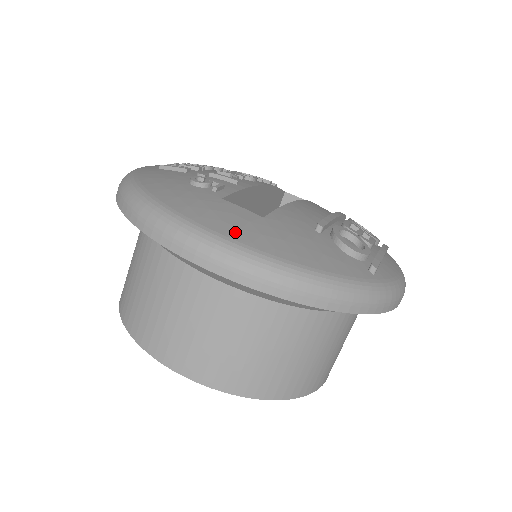
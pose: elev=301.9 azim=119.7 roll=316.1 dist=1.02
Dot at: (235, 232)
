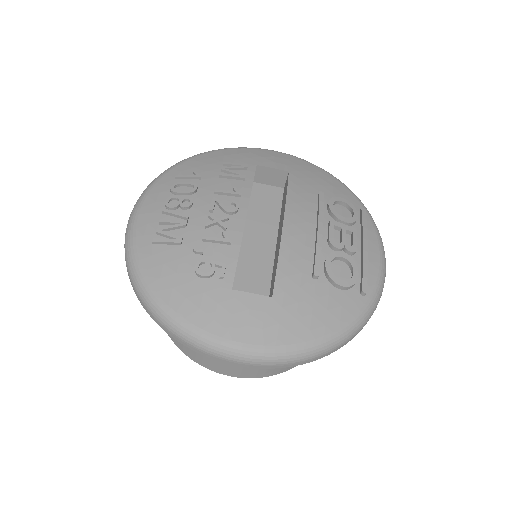
Dot at: (260, 335)
